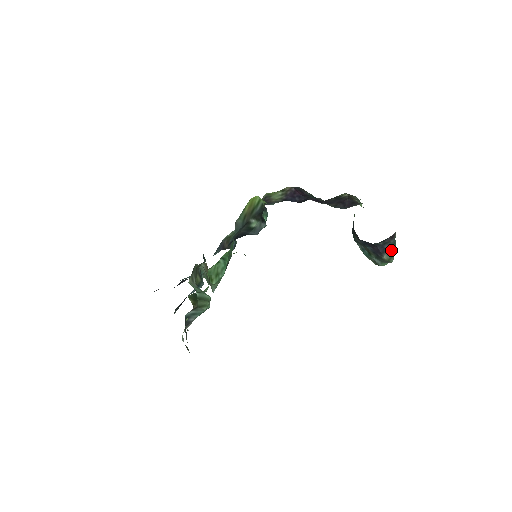
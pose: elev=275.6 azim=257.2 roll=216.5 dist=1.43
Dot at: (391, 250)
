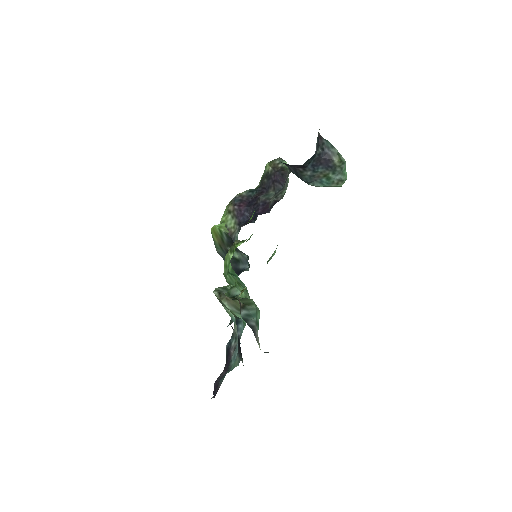
Dot at: (332, 150)
